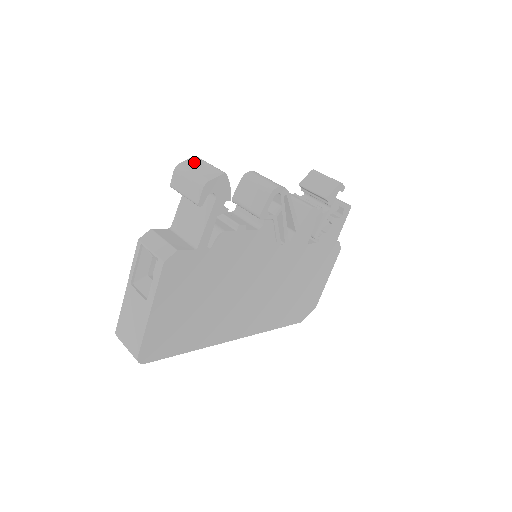
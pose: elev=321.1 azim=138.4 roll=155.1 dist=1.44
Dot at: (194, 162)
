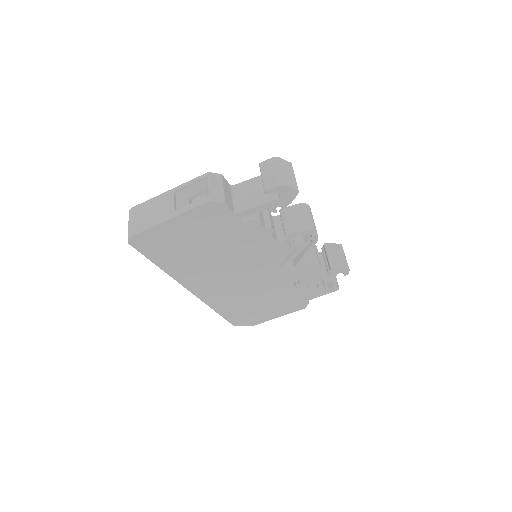
Dot at: (288, 166)
